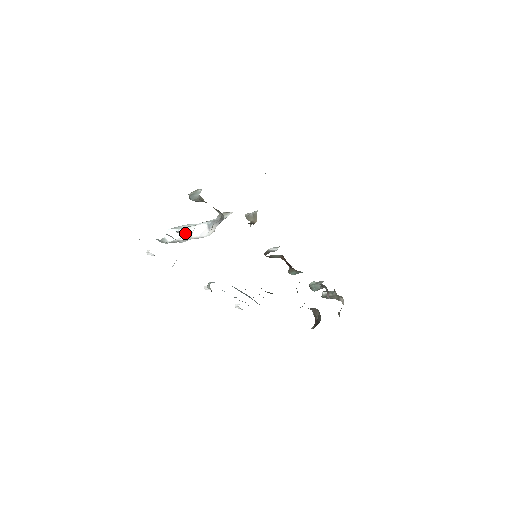
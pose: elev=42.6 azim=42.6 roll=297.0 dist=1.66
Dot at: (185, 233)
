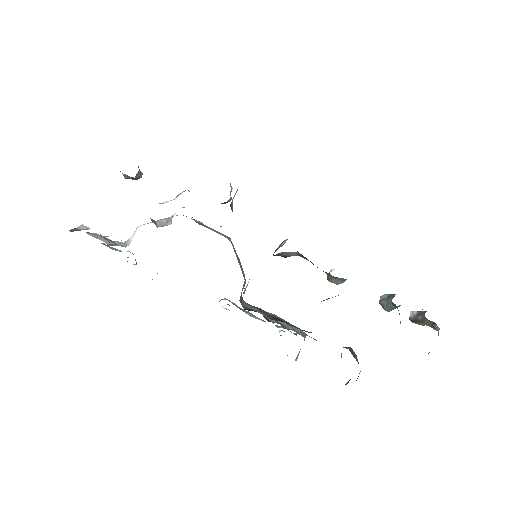
Dot at: occluded
